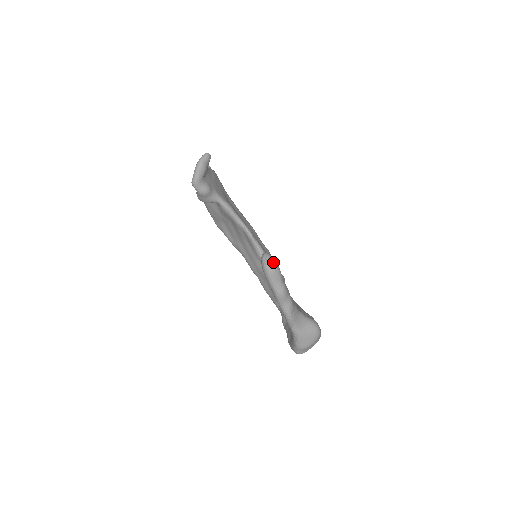
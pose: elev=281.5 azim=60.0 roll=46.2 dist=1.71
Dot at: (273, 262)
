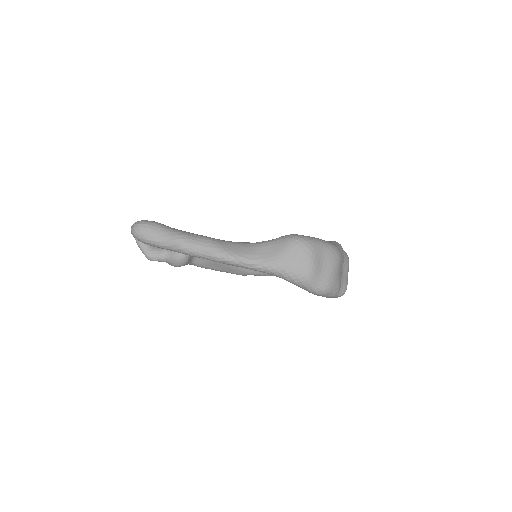
Dot at: (136, 223)
